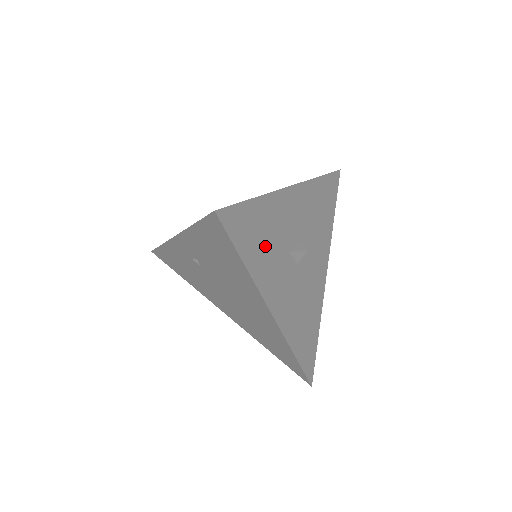
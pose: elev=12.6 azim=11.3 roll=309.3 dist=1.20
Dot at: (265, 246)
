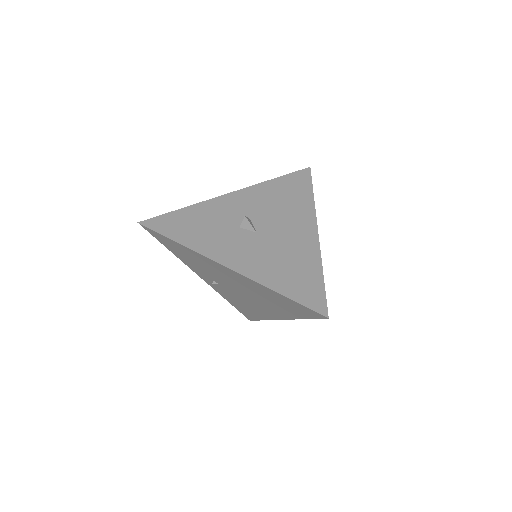
Dot at: (202, 229)
